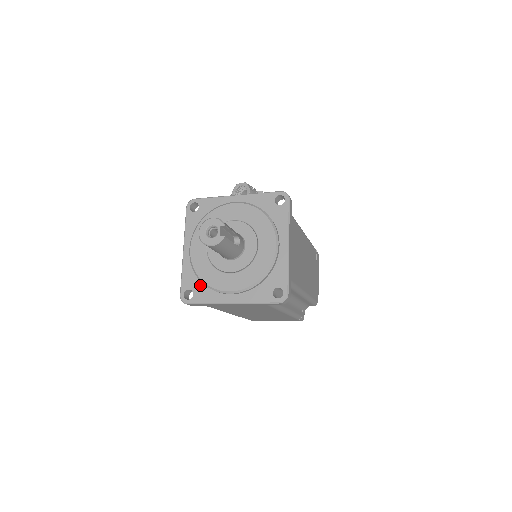
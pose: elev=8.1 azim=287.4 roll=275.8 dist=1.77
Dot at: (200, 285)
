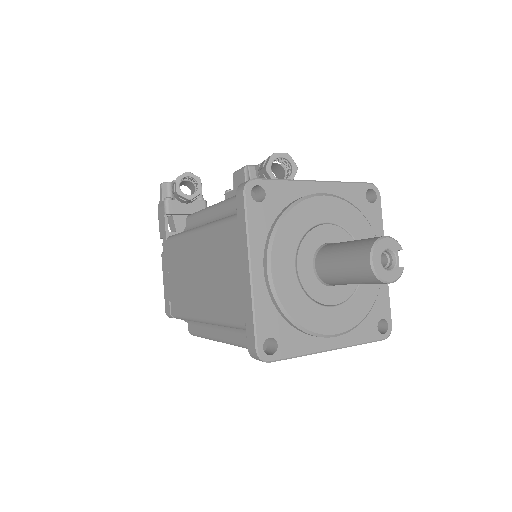
Dot at: (286, 328)
